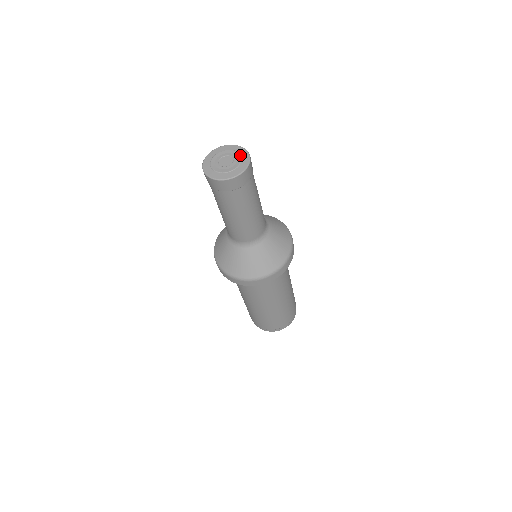
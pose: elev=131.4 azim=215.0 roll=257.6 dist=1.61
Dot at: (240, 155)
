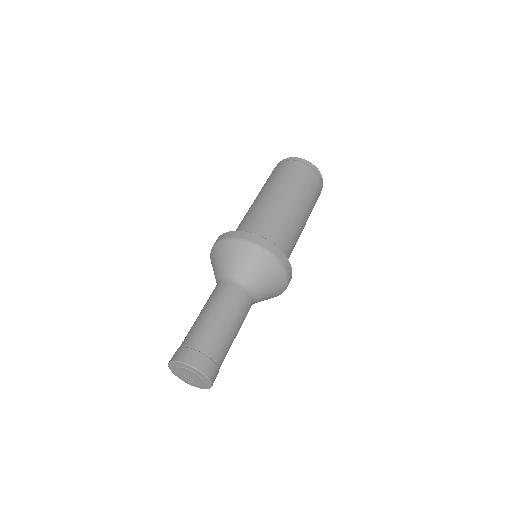
Dot at: (193, 373)
